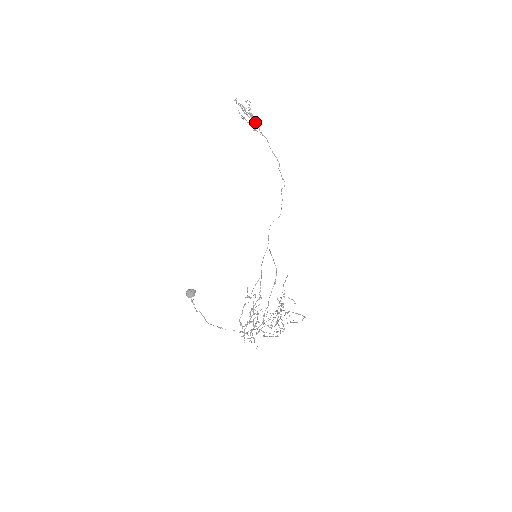
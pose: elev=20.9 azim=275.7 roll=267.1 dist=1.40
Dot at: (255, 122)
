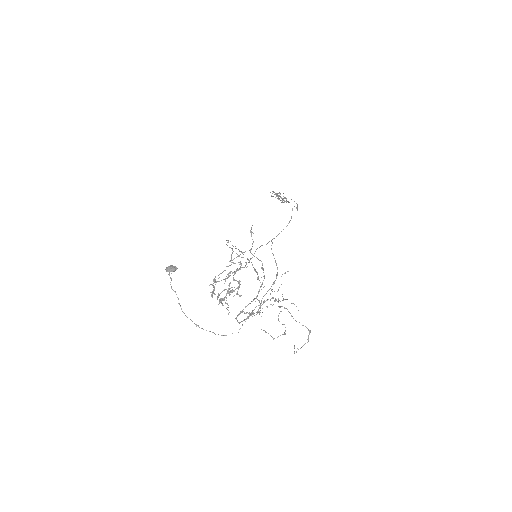
Dot at: (284, 197)
